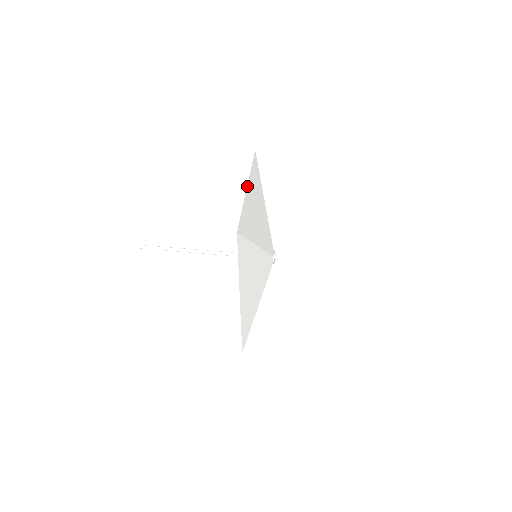
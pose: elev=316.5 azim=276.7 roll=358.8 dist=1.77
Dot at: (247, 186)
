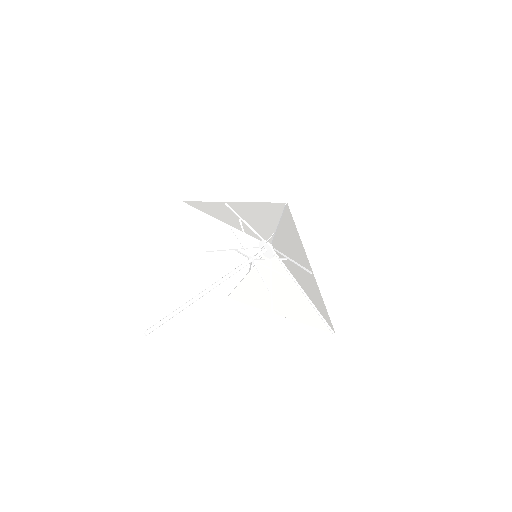
Dot at: (312, 272)
